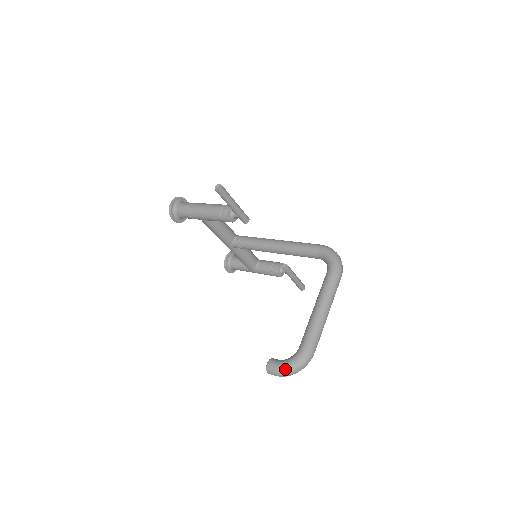
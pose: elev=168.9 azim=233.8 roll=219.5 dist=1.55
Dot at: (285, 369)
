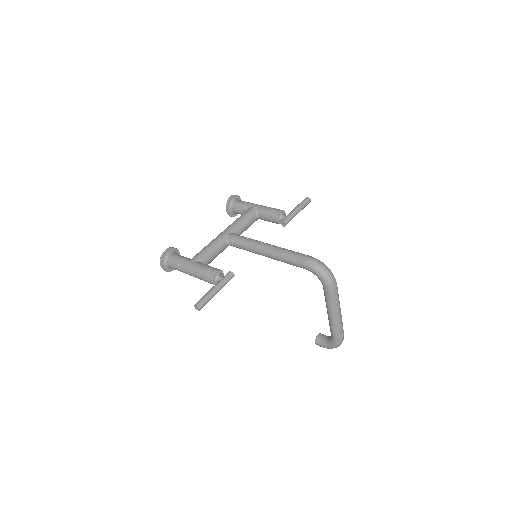
Dot at: occluded
